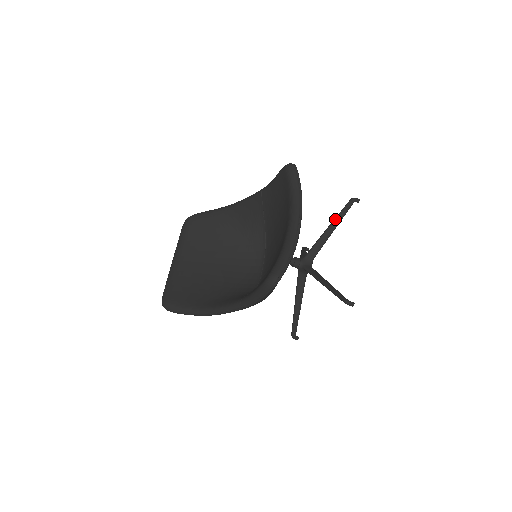
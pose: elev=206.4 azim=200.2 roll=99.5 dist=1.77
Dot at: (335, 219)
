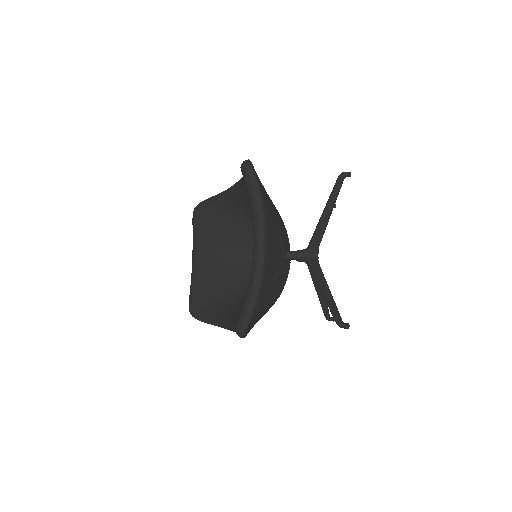
Dot at: (327, 203)
